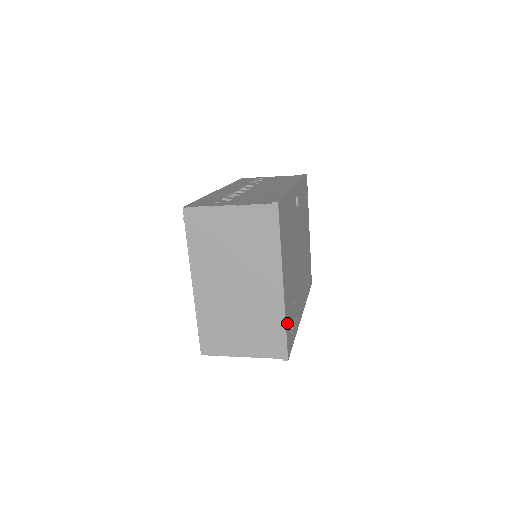
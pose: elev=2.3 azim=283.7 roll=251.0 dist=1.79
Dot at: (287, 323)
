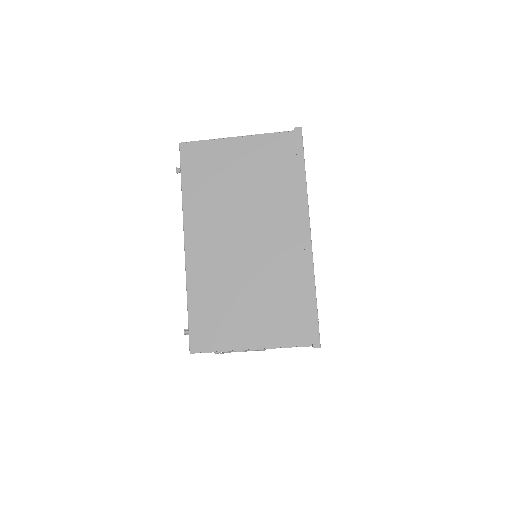
Dot at: occluded
